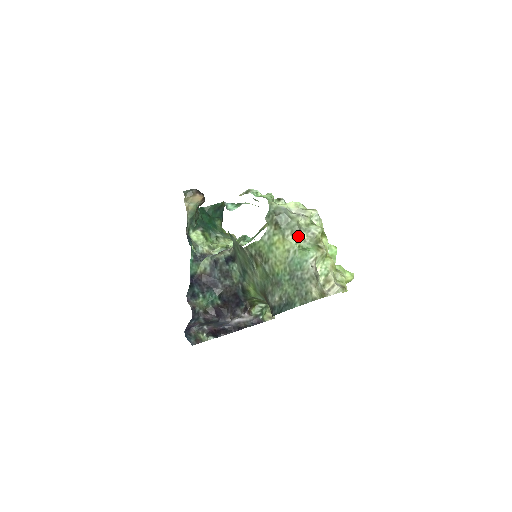
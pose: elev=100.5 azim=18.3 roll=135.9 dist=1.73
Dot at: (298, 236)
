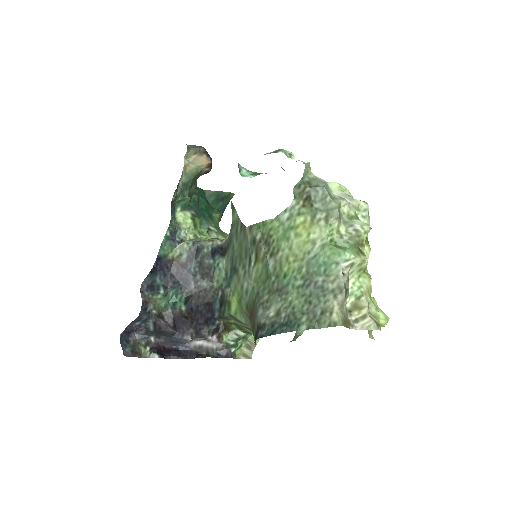
Dot at: (334, 225)
